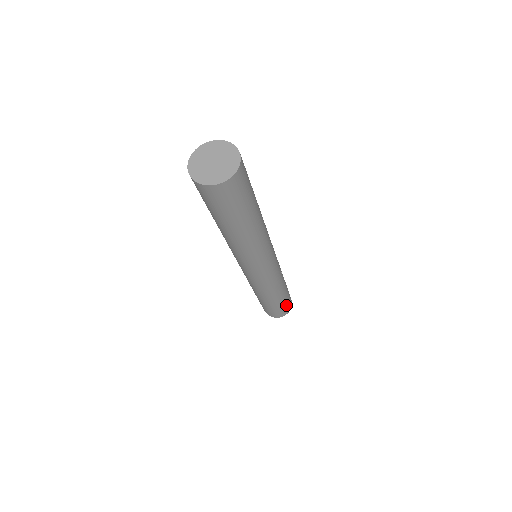
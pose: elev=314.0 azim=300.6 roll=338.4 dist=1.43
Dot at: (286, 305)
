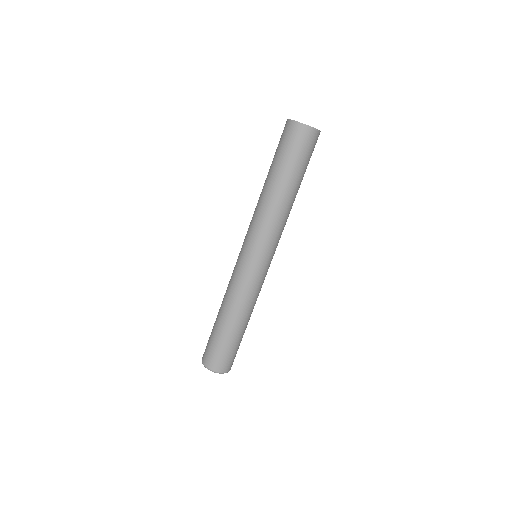
Dot at: (228, 354)
